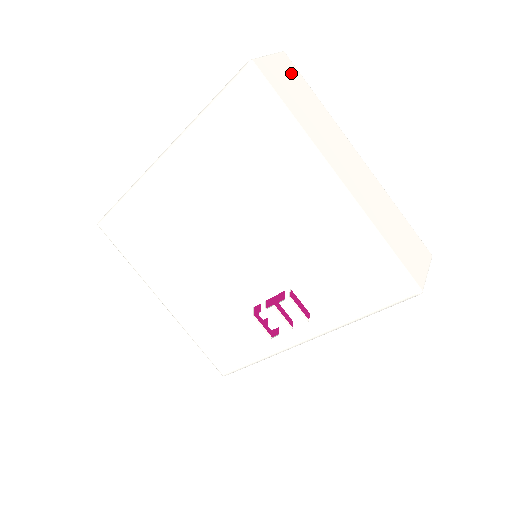
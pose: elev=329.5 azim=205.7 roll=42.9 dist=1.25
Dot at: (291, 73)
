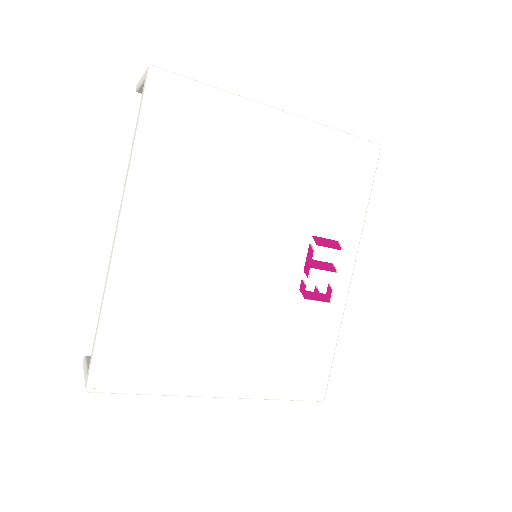
Dot at: occluded
